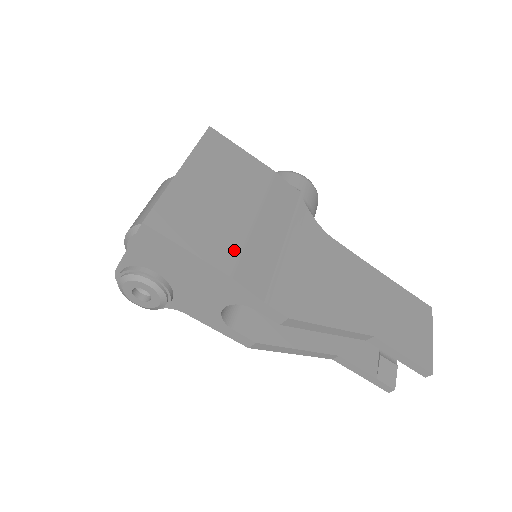
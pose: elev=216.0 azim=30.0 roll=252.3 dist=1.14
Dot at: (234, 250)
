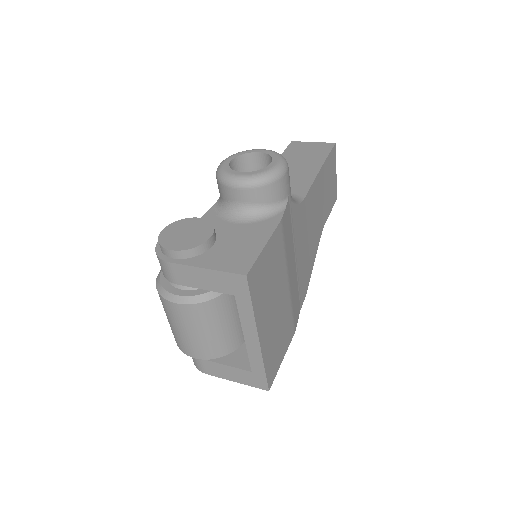
Dot at: (291, 320)
